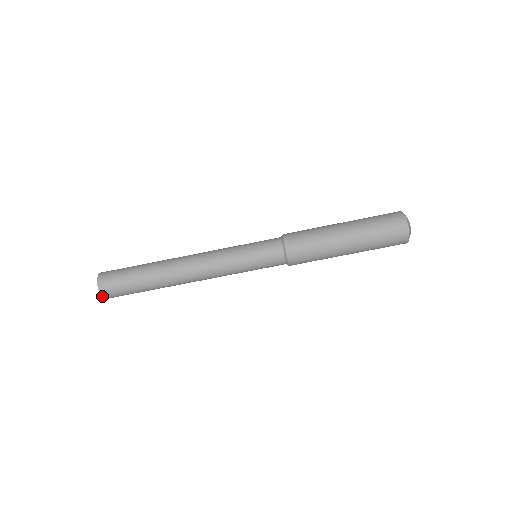
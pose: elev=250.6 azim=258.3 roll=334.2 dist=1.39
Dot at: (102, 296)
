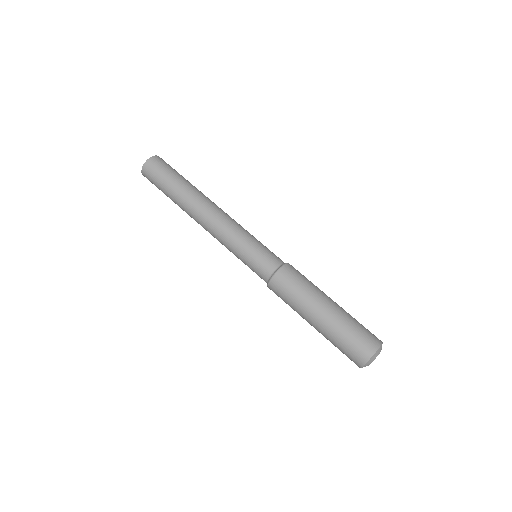
Dot at: (143, 167)
